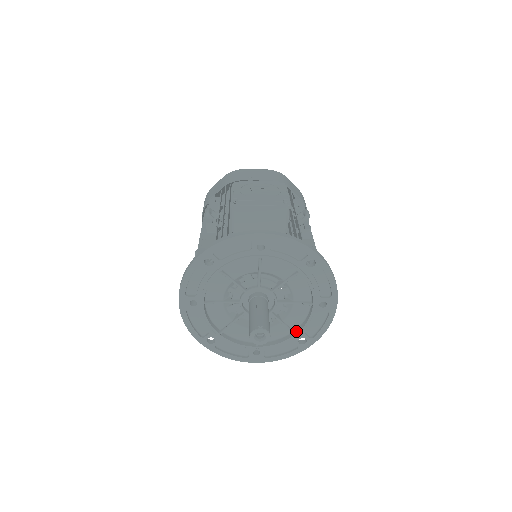
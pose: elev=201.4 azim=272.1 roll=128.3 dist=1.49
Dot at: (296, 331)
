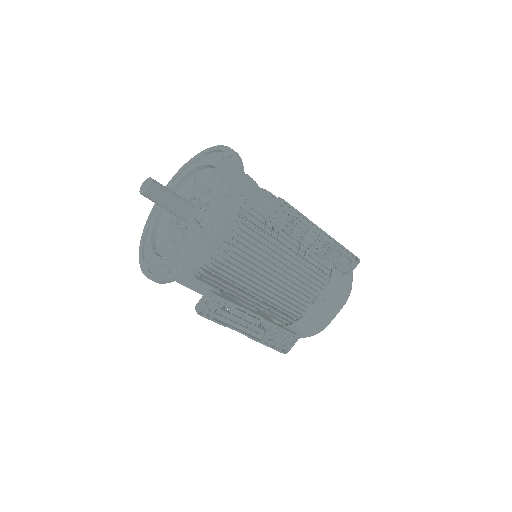
Dot at: (220, 190)
